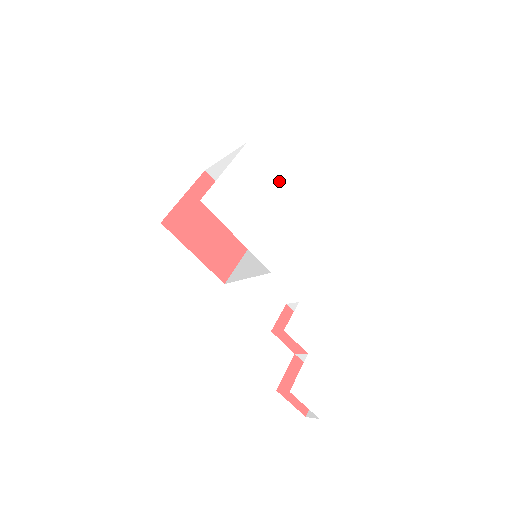
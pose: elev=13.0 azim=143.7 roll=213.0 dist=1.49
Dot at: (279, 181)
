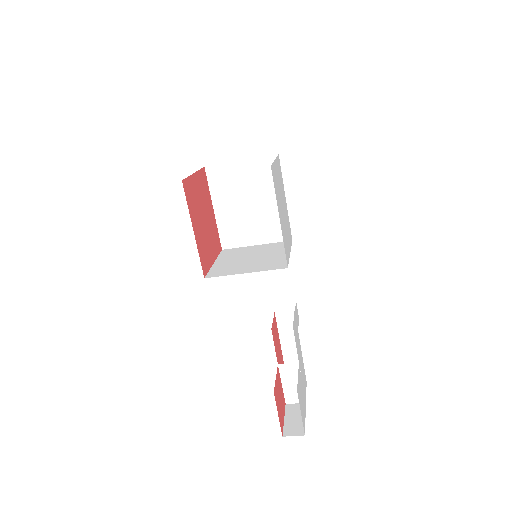
Dot at: occluded
